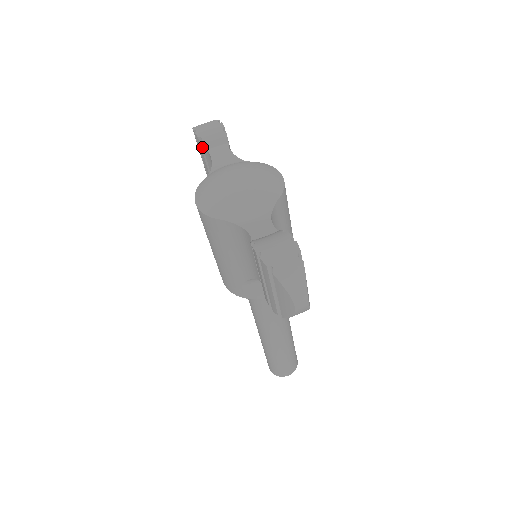
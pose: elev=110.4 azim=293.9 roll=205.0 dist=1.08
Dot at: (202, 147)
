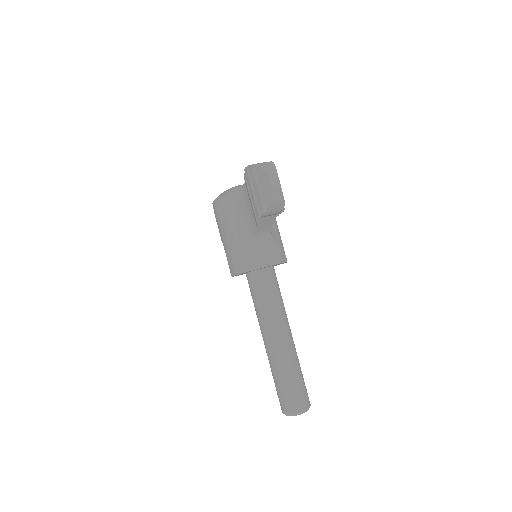
Dot at: occluded
